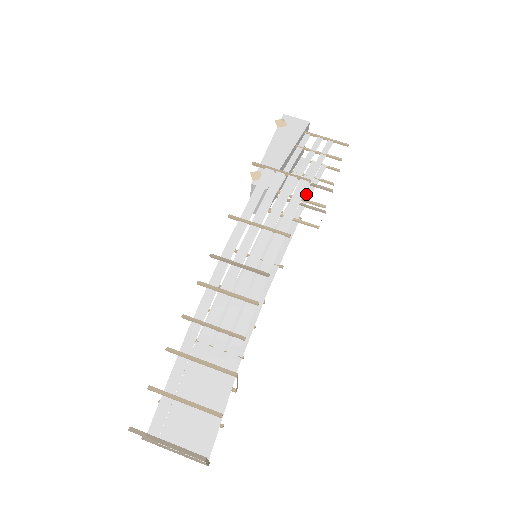
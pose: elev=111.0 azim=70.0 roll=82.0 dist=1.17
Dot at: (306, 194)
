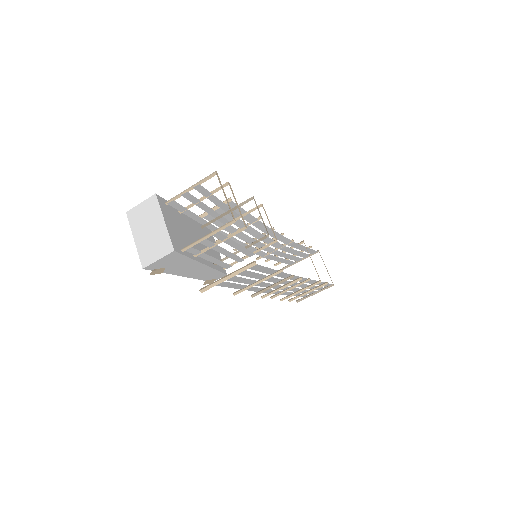
Dot at: occluded
